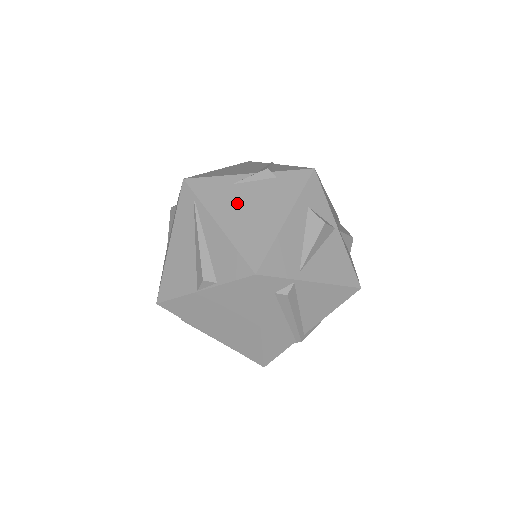
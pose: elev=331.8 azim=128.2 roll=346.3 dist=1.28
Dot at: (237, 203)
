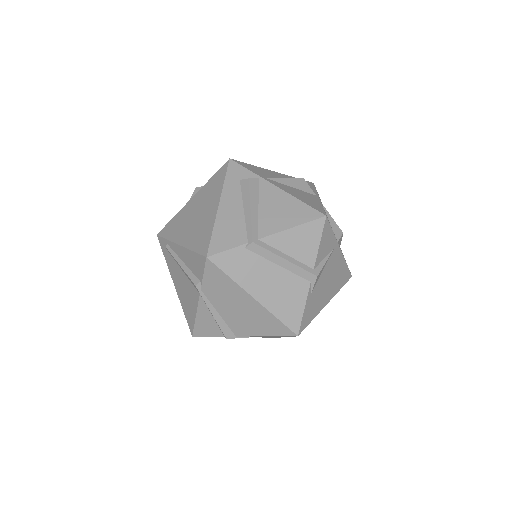
Dot at: occluded
